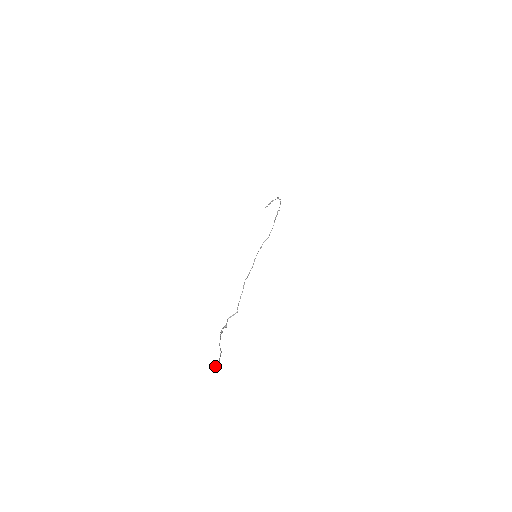
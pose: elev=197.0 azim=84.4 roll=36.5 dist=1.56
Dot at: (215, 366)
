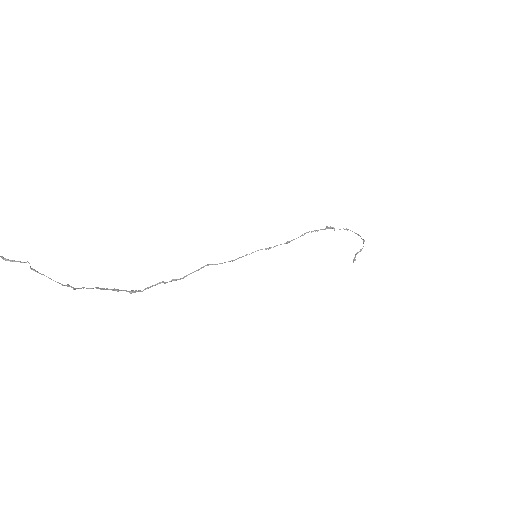
Dot at: (13, 260)
